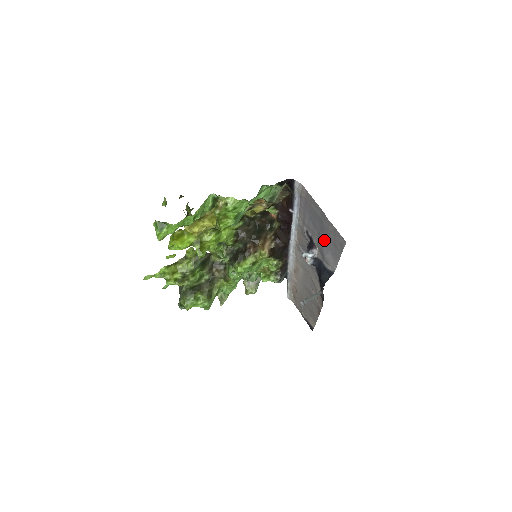
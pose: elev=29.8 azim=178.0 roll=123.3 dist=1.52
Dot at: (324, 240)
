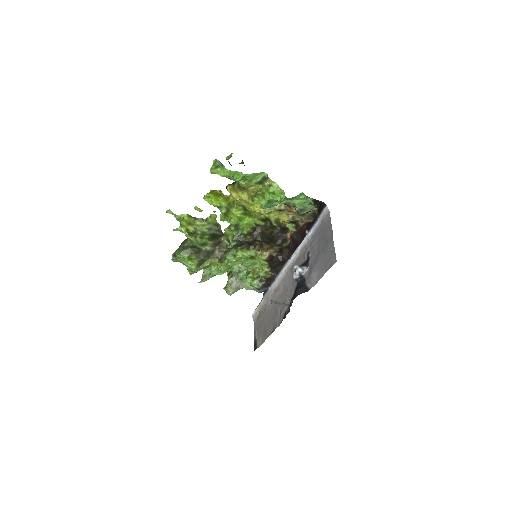
Dot at: (319, 260)
